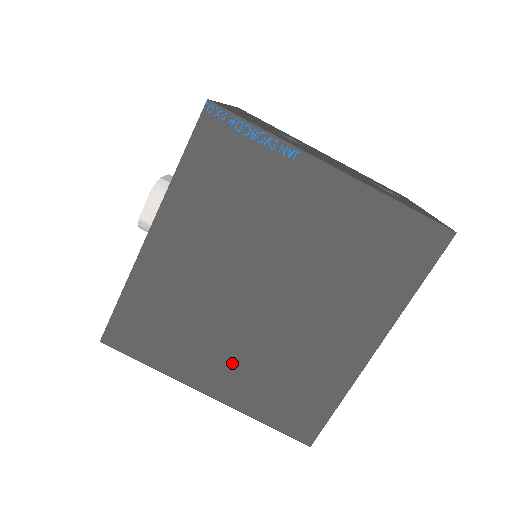
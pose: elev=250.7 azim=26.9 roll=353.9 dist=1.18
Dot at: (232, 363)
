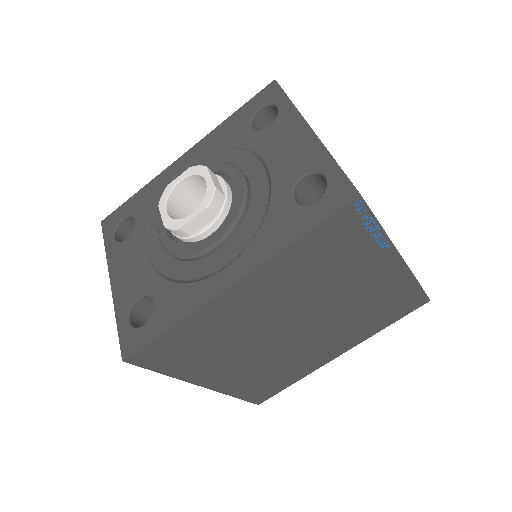
Dot at: (238, 368)
